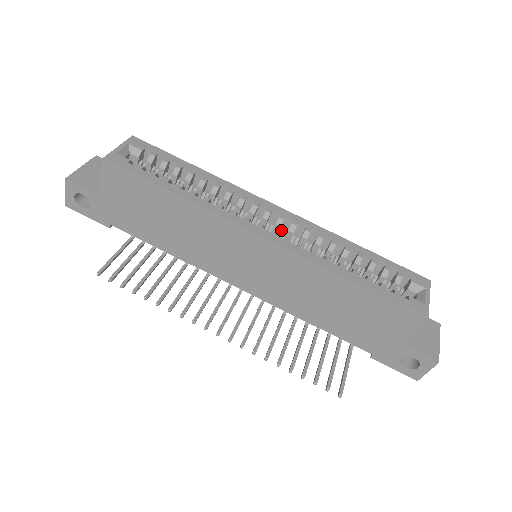
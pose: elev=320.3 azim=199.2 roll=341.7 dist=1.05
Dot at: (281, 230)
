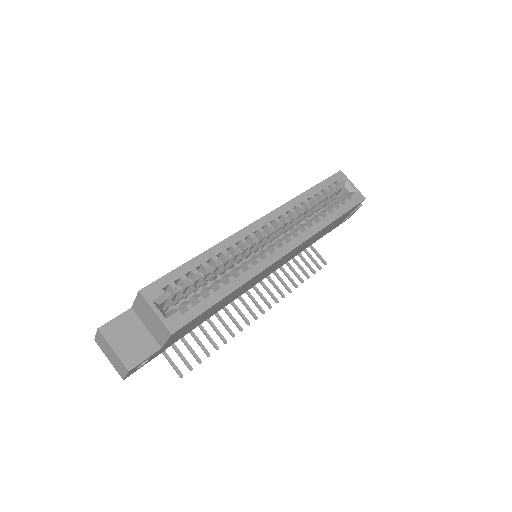
Dot at: (271, 232)
